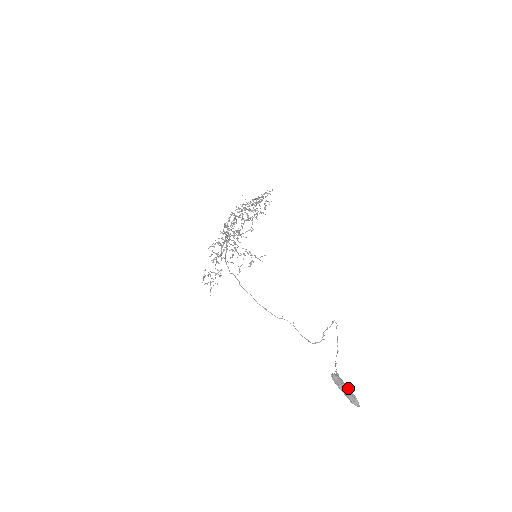
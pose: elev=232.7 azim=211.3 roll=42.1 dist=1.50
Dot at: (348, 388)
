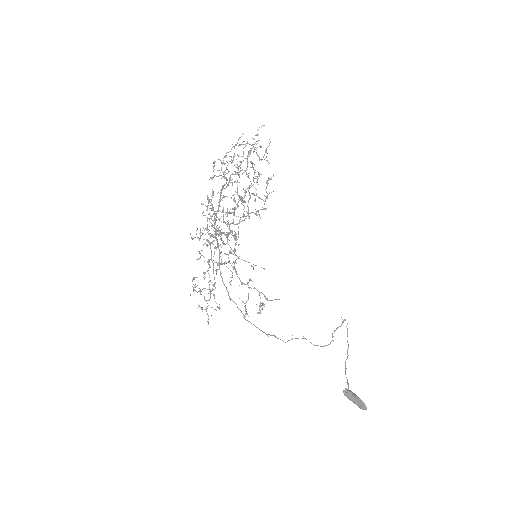
Dot at: (358, 399)
